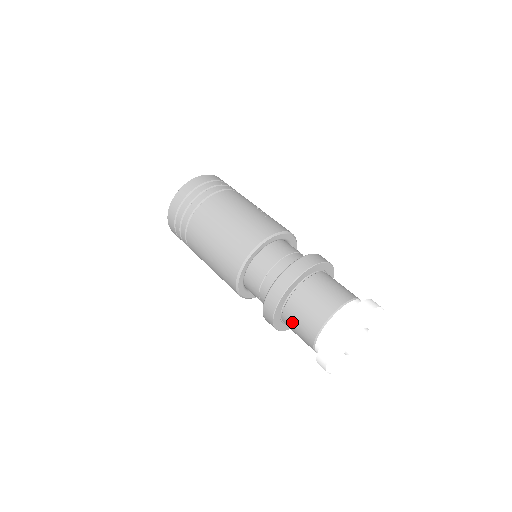
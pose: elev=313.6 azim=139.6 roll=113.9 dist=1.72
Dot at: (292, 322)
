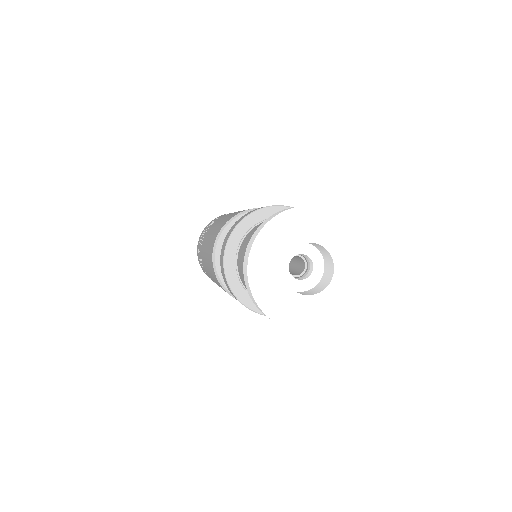
Dot at: (253, 232)
